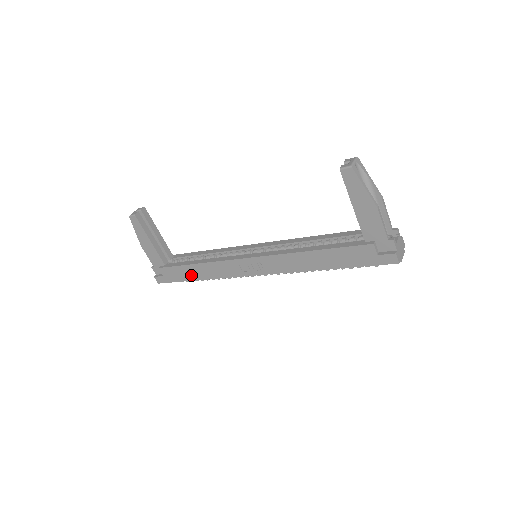
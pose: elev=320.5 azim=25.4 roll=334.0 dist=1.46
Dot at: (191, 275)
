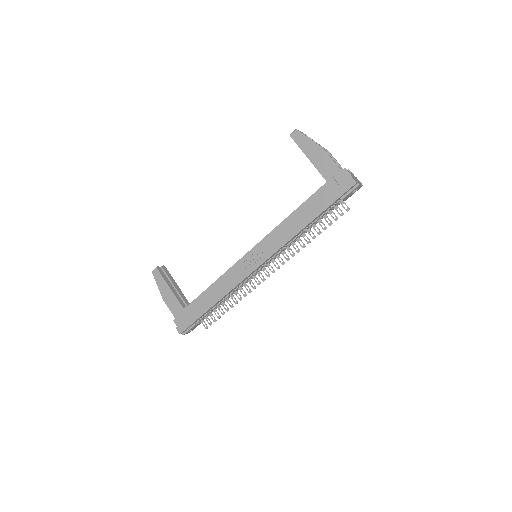
Dot at: (206, 304)
